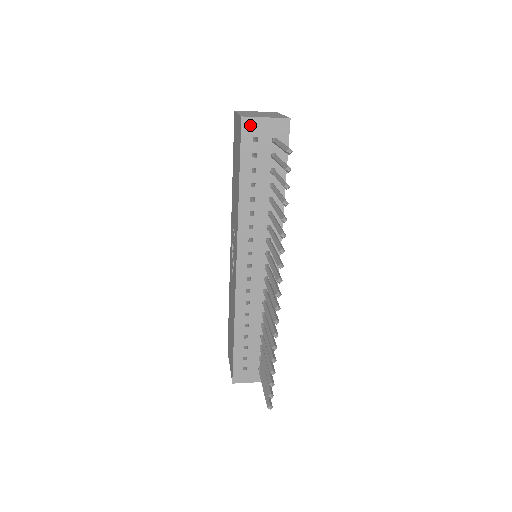
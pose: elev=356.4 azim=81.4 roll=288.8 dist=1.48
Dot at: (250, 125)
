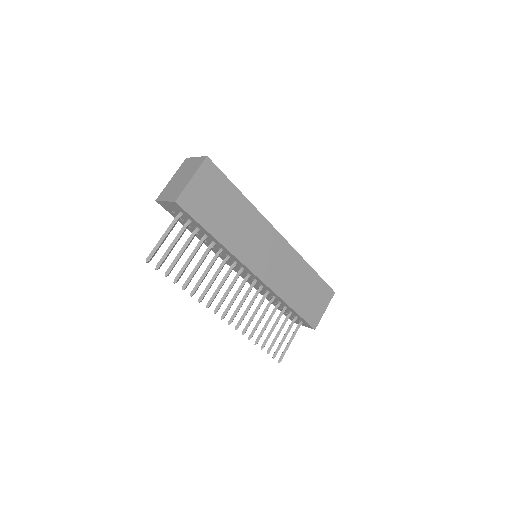
Dot at: (163, 205)
